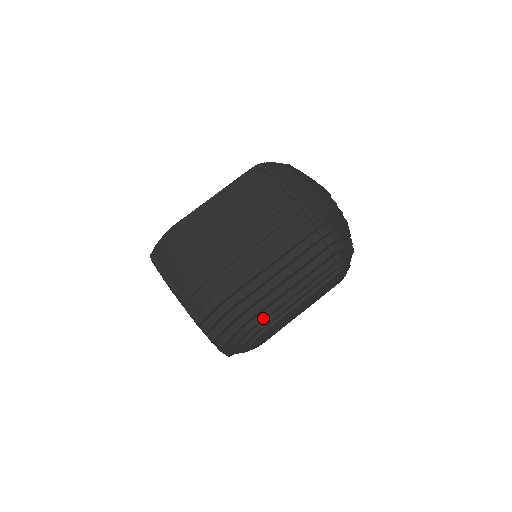
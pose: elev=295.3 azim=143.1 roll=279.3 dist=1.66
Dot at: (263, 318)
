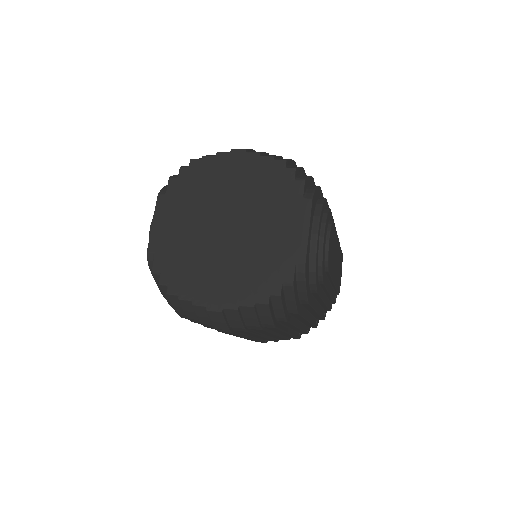
Dot at: (328, 206)
